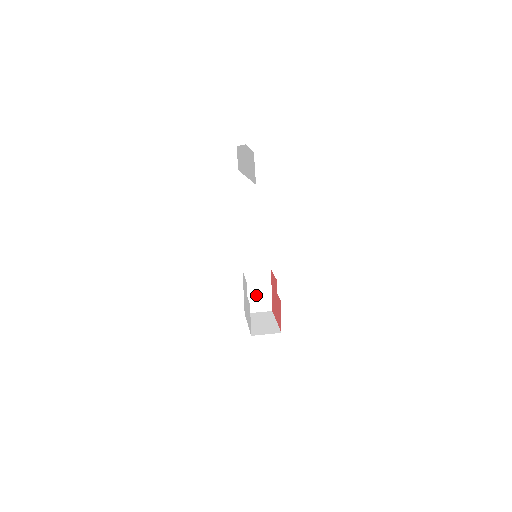
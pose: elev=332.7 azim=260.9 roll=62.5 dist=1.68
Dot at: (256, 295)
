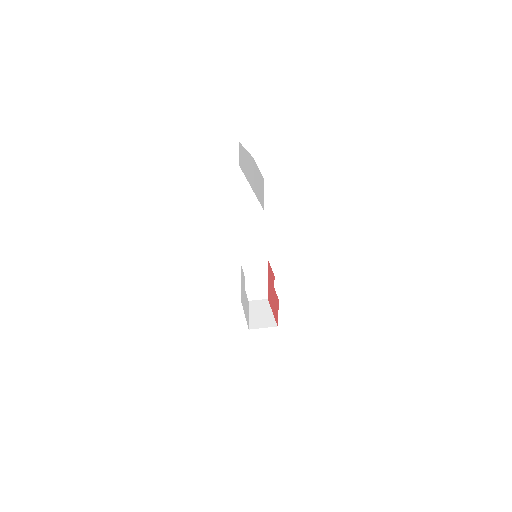
Dot at: (253, 285)
